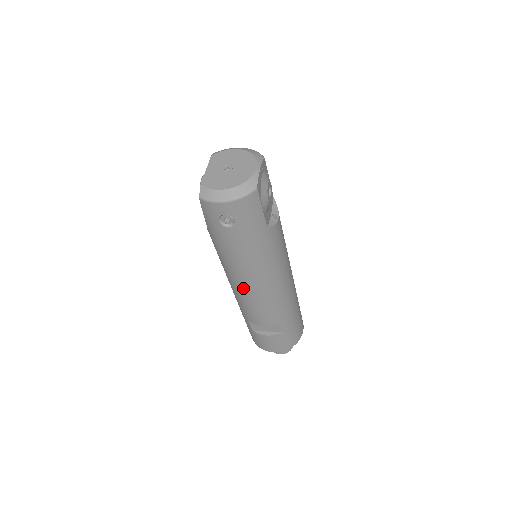
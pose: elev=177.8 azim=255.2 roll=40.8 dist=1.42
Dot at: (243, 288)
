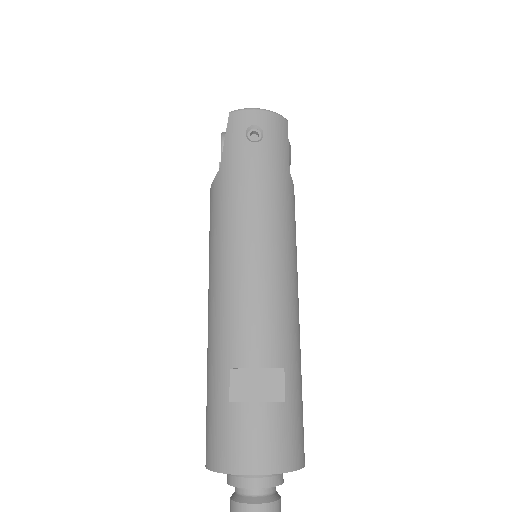
Dot at: (245, 260)
